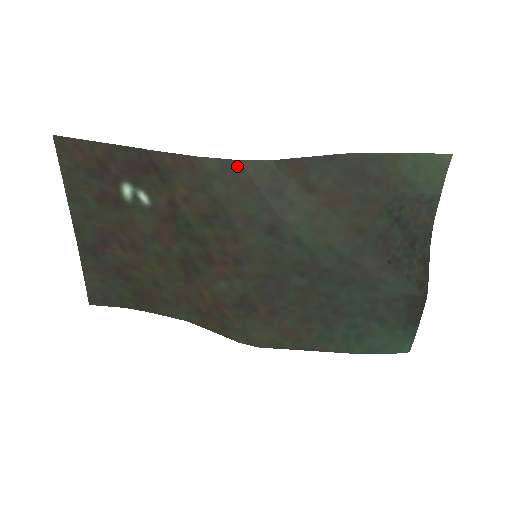
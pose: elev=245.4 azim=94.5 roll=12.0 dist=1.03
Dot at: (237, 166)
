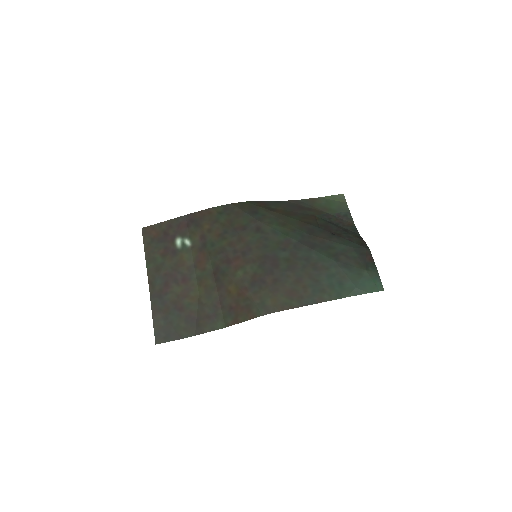
Dot at: (231, 206)
